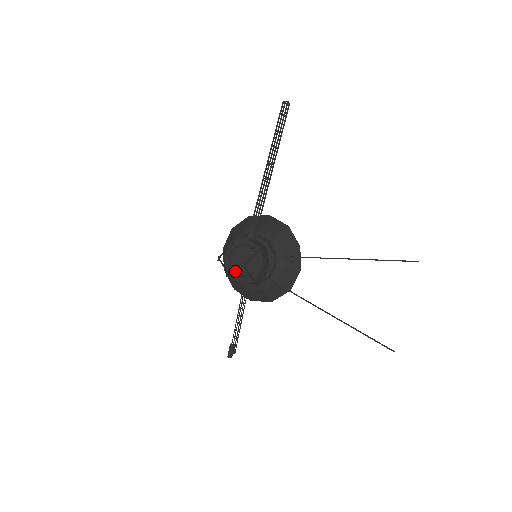
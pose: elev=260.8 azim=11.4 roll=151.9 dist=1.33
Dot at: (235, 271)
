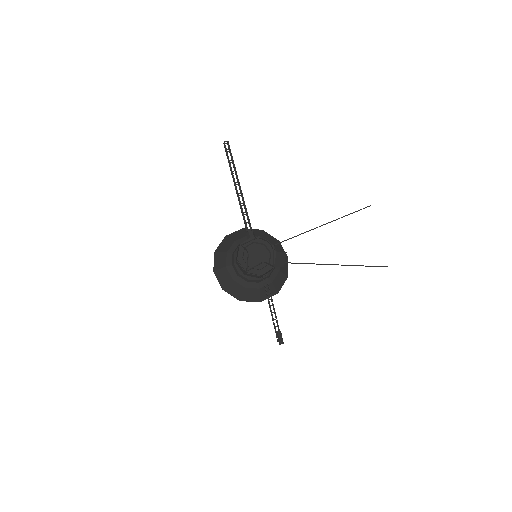
Dot at: (253, 268)
